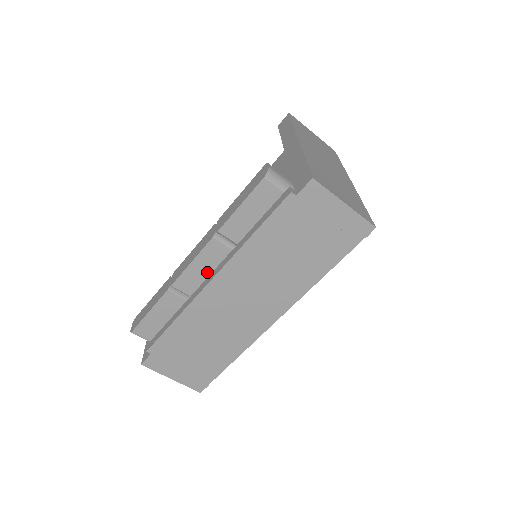
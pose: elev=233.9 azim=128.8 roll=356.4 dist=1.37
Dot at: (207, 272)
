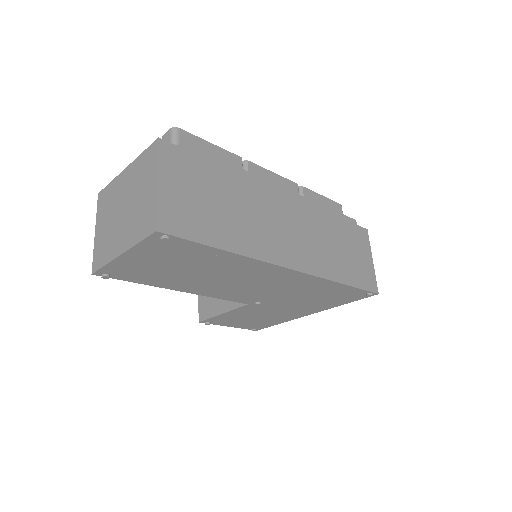
Dot at: occluded
